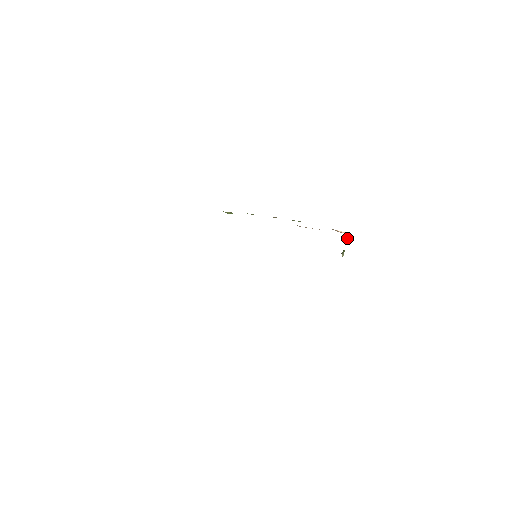
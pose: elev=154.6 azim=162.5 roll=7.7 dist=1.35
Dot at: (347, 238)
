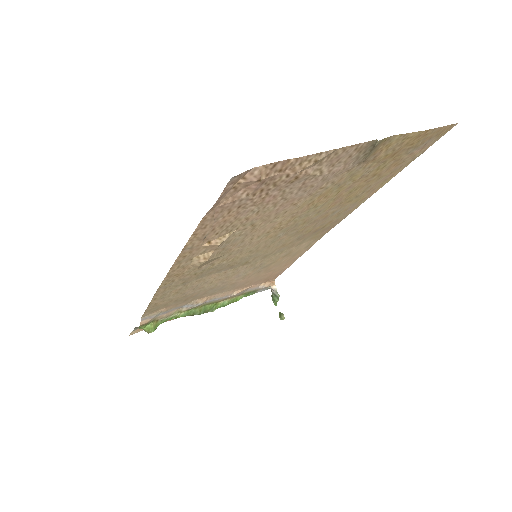
Dot at: (276, 289)
